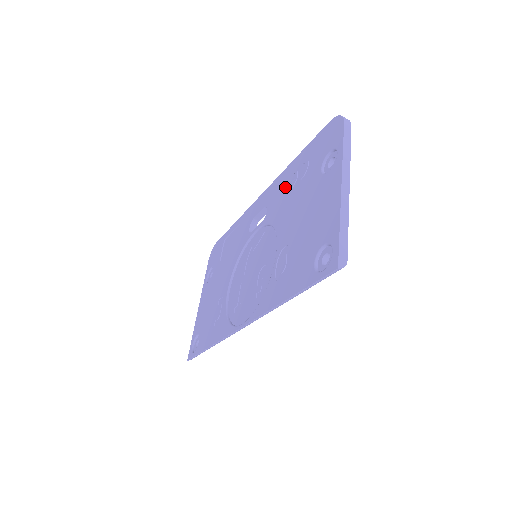
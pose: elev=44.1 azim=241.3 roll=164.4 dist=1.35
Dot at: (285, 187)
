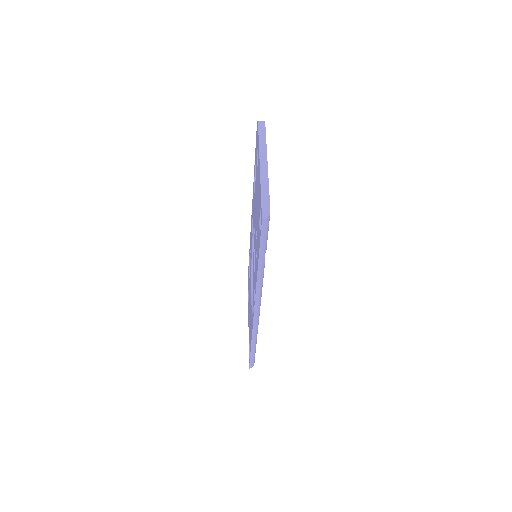
Dot at: occluded
